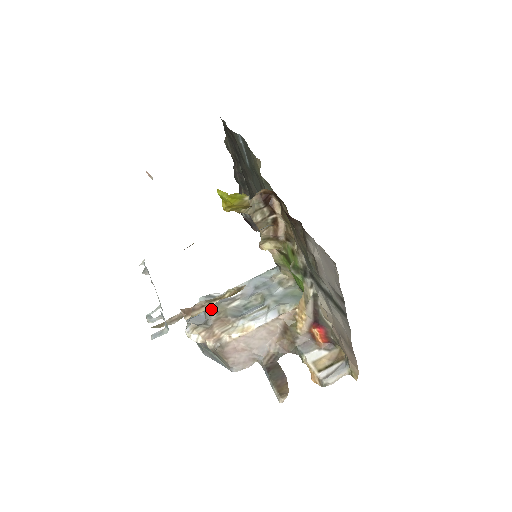
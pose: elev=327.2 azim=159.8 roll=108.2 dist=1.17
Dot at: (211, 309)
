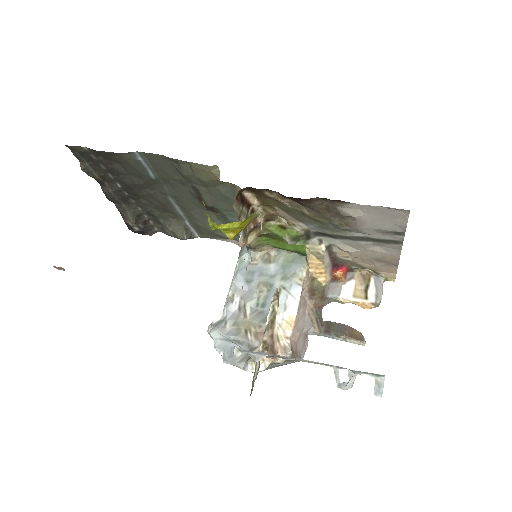
Dot at: (238, 333)
